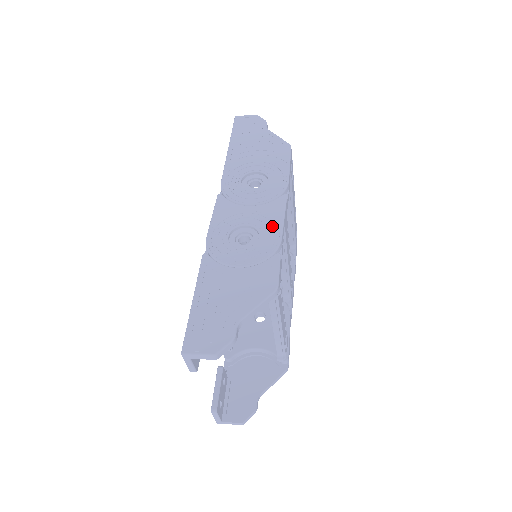
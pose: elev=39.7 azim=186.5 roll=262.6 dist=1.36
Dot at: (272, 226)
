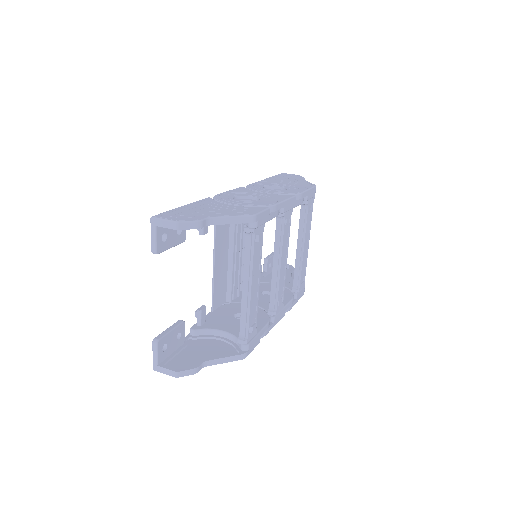
Dot at: (273, 200)
